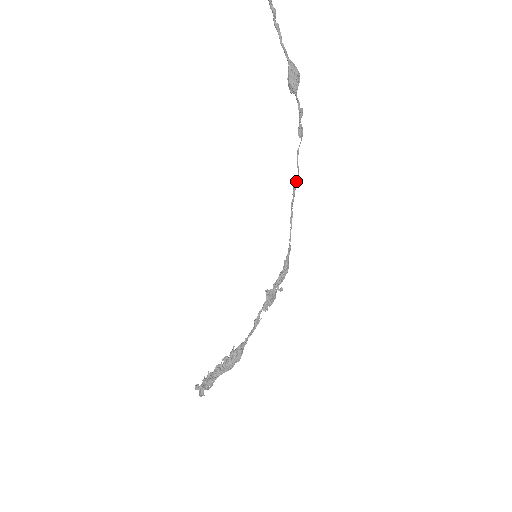
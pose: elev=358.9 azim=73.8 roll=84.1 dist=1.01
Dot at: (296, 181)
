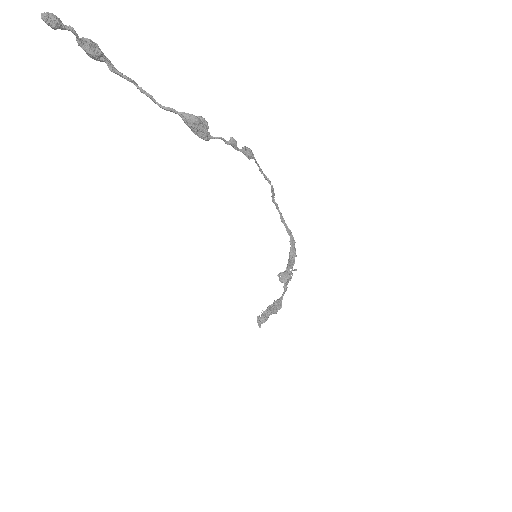
Dot at: (271, 189)
